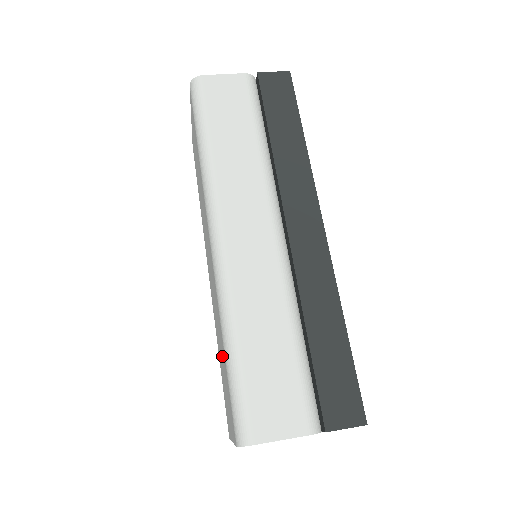
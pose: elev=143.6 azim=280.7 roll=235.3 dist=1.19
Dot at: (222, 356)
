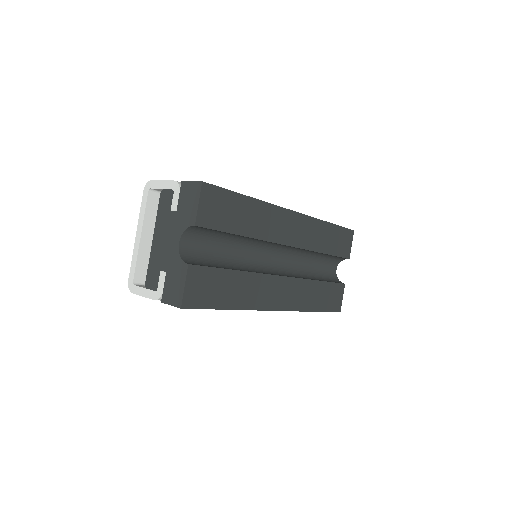
Dot at: occluded
